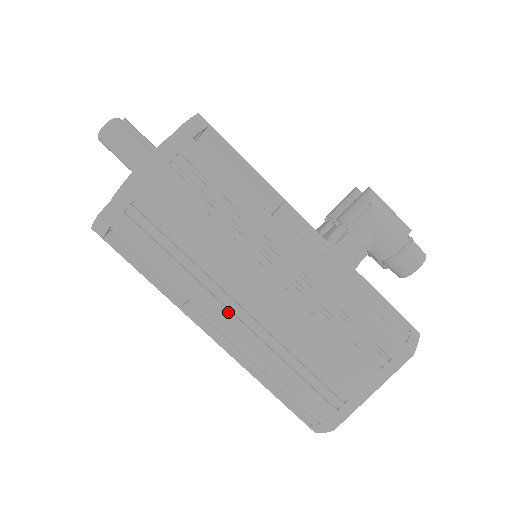
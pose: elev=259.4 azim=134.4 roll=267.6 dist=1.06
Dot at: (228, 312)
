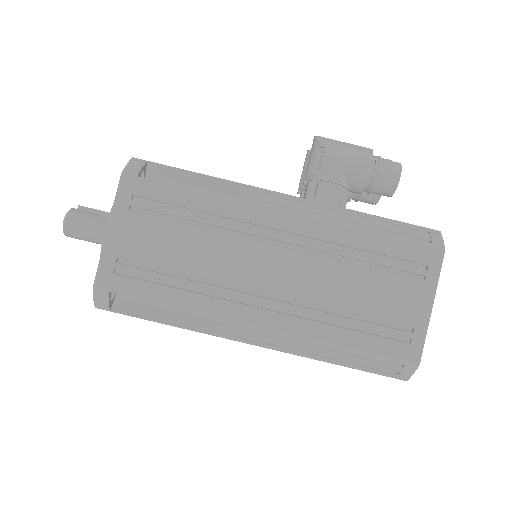
Dot at: (254, 309)
